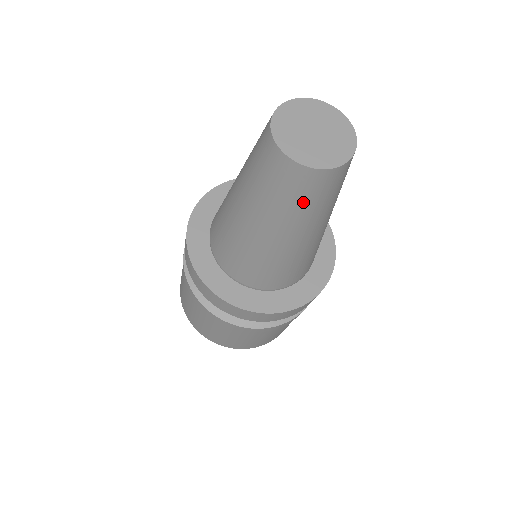
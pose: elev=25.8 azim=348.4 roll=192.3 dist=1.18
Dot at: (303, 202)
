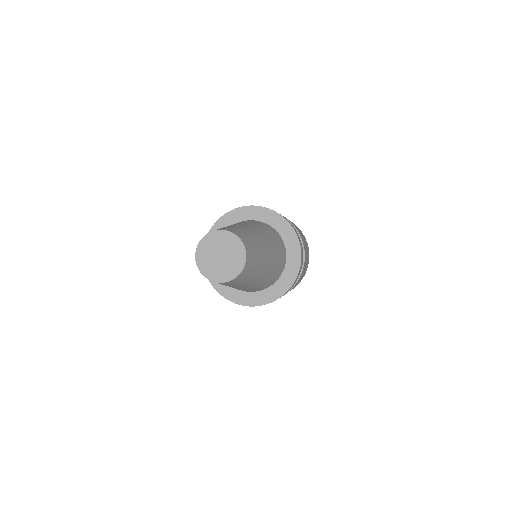
Dot at: (250, 275)
